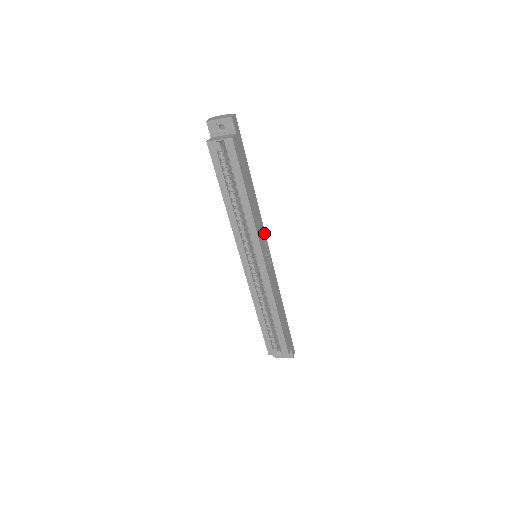
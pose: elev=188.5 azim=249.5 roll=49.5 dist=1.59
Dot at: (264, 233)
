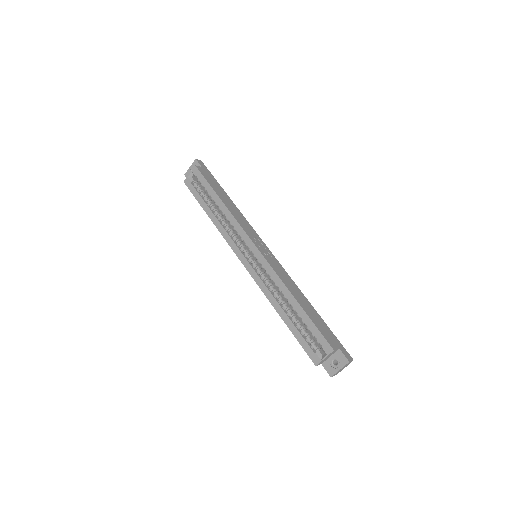
Dot at: (255, 233)
